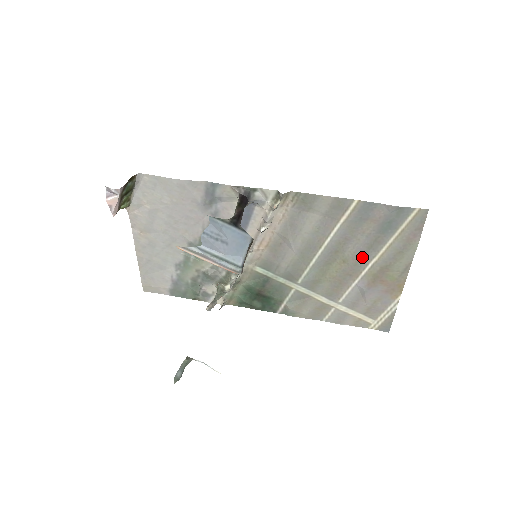
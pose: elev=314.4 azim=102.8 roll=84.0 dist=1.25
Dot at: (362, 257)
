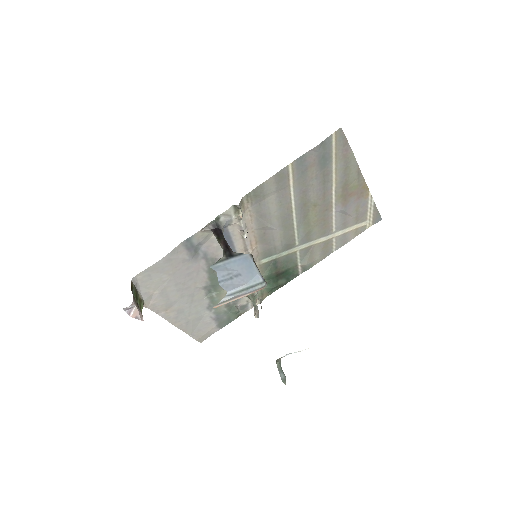
Dot at: (324, 193)
